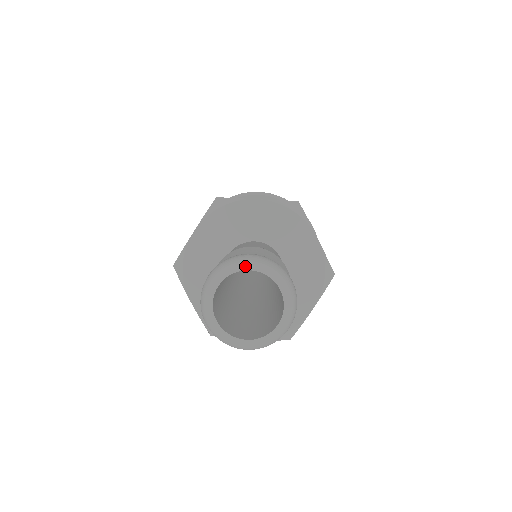
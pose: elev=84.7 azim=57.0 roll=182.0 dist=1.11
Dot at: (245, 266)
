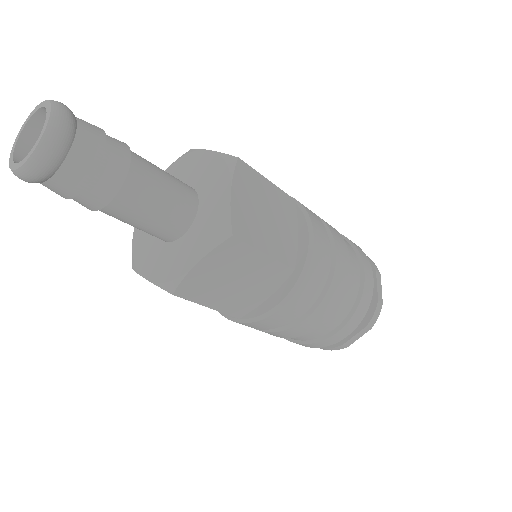
Dot at: (44, 104)
